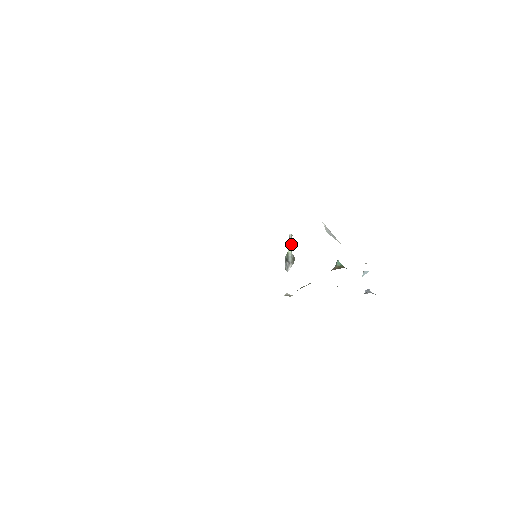
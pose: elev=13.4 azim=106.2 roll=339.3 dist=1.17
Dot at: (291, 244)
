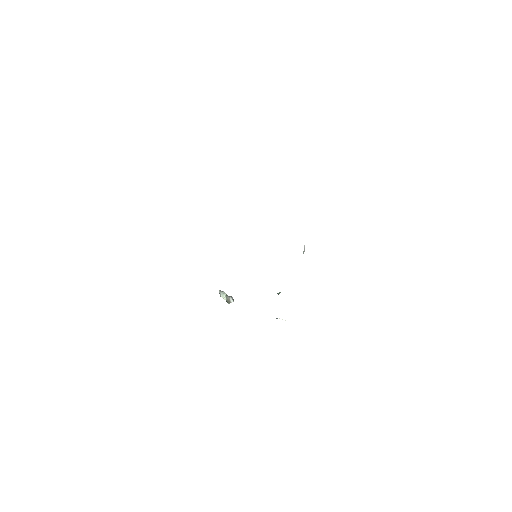
Dot at: occluded
